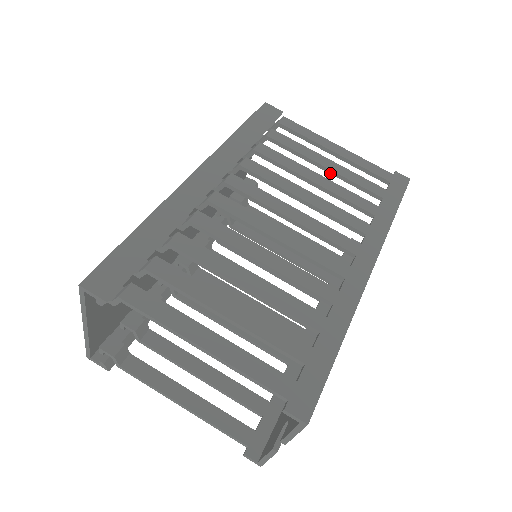
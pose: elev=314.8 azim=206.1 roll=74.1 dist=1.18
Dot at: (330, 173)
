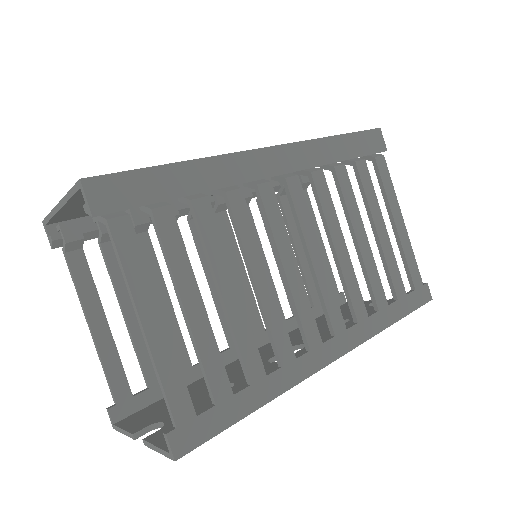
Dot at: (376, 241)
